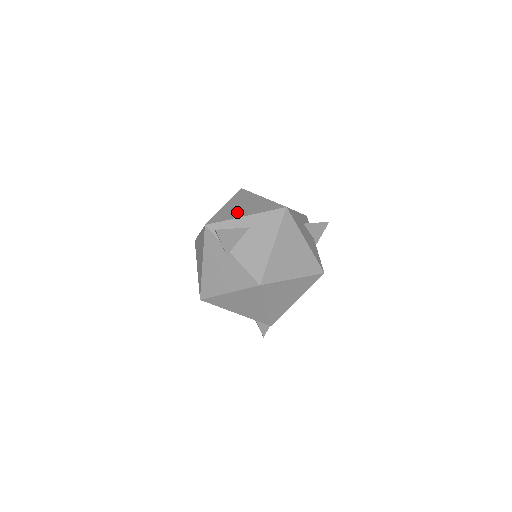
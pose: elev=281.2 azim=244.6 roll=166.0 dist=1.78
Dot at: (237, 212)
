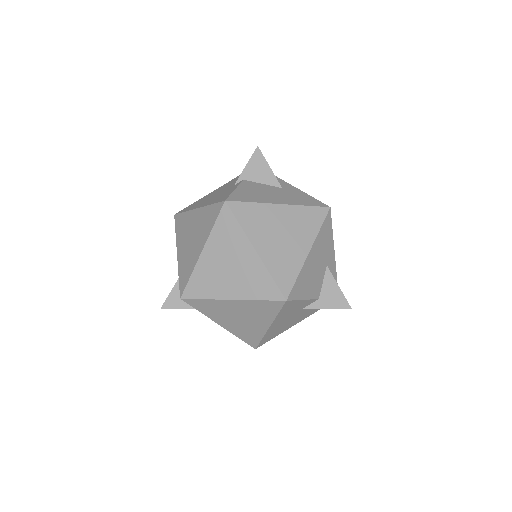
Dot at: occluded
